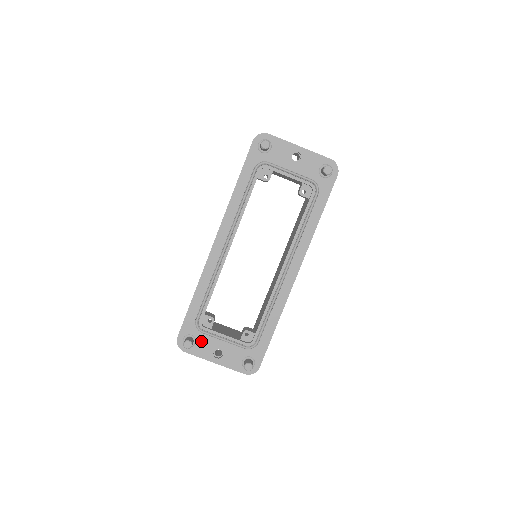
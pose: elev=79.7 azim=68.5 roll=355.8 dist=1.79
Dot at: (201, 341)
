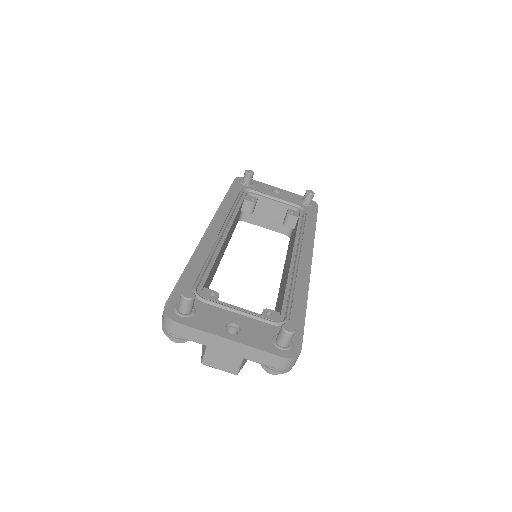
Dot at: (203, 311)
